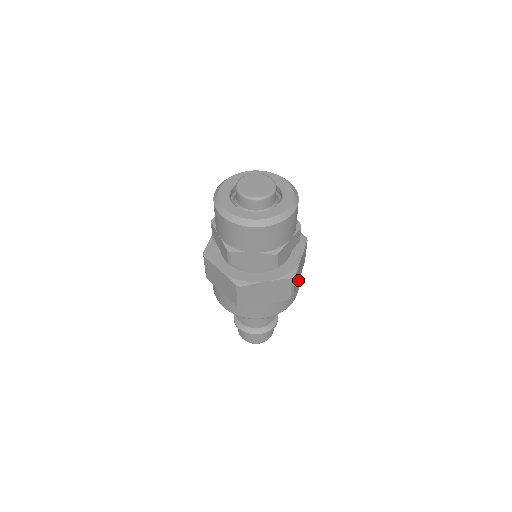
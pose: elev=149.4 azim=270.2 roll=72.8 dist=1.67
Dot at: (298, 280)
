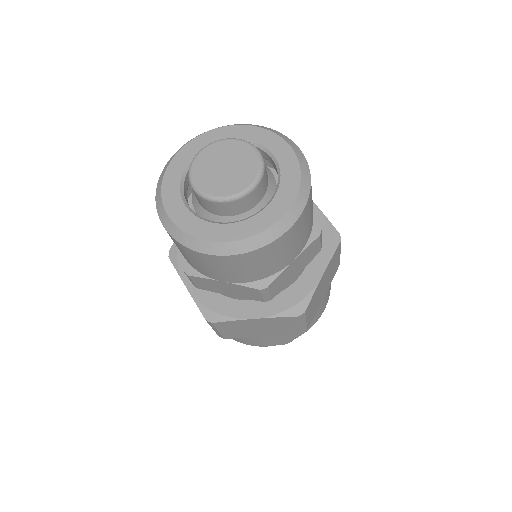
Dot at: occluded
